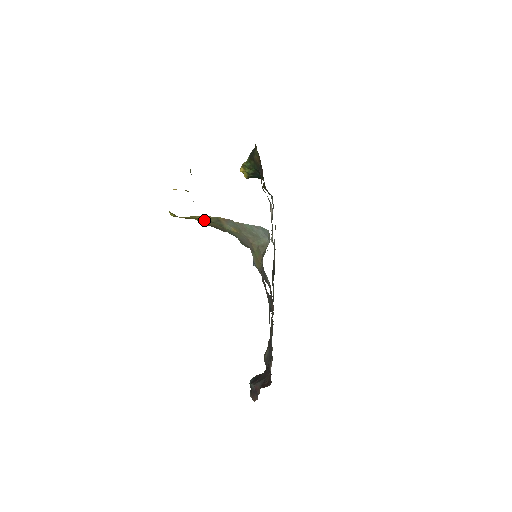
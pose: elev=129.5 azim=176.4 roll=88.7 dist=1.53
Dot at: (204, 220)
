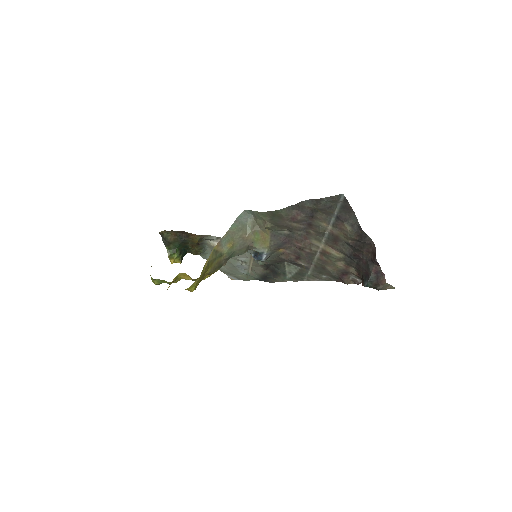
Dot at: (210, 266)
